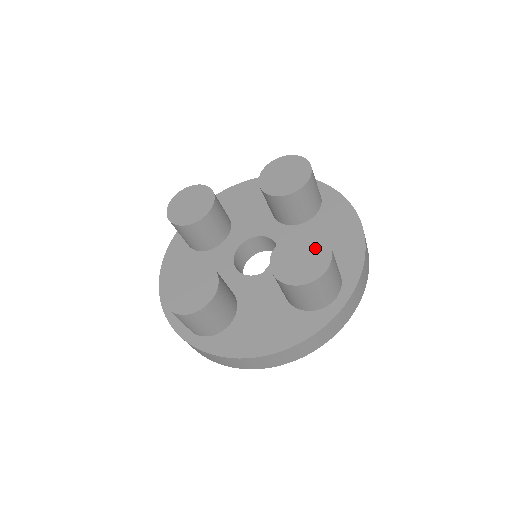
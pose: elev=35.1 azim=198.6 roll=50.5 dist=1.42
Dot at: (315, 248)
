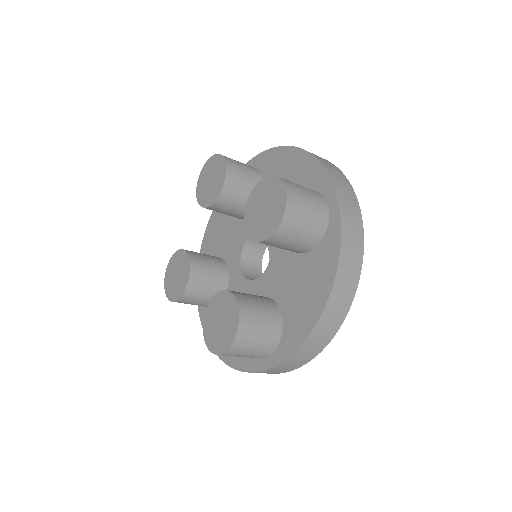
Dot at: (266, 190)
